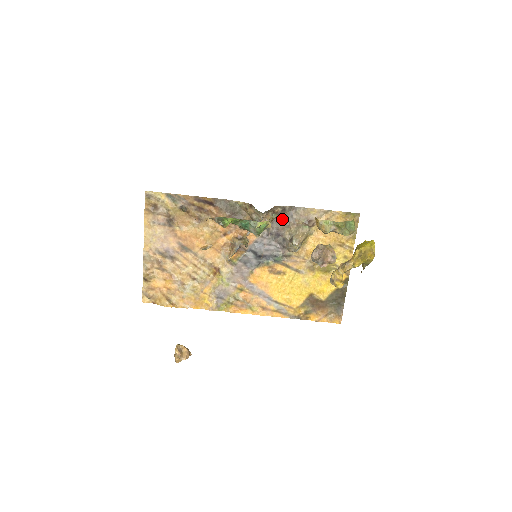
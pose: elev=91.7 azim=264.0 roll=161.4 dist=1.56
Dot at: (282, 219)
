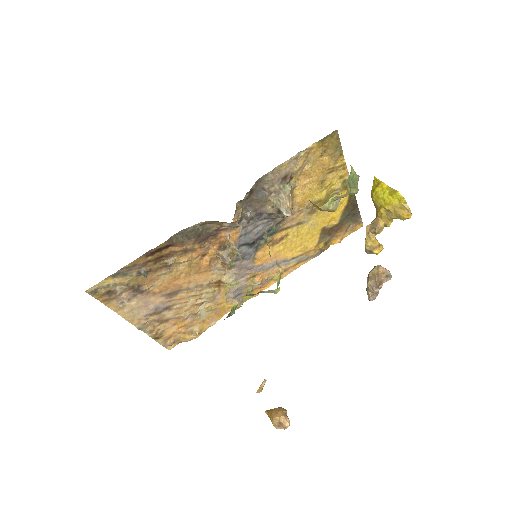
Dot at: (254, 199)
